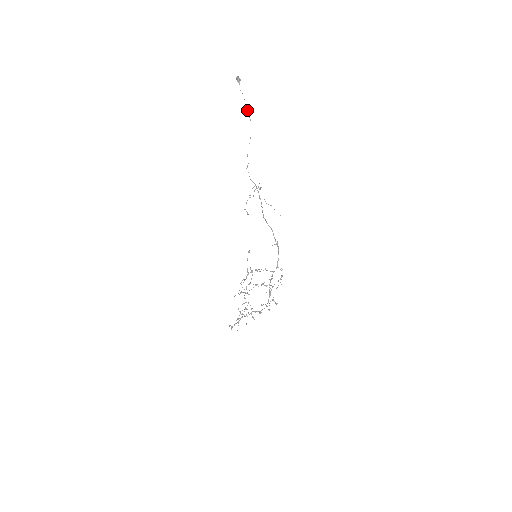
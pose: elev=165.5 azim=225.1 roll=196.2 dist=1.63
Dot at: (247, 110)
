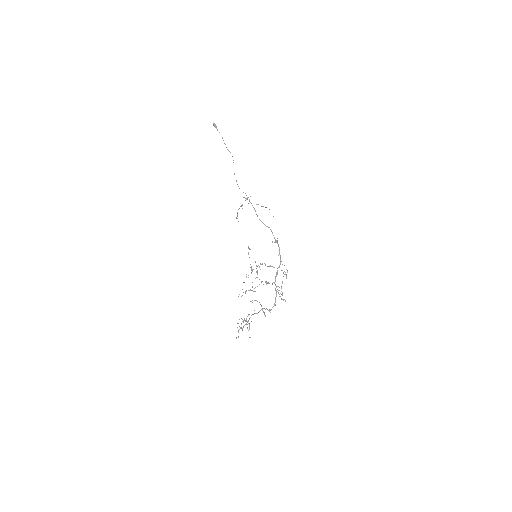
Dot at: occluded
